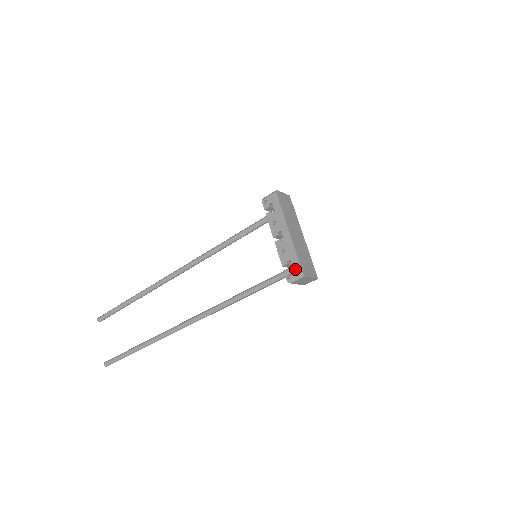
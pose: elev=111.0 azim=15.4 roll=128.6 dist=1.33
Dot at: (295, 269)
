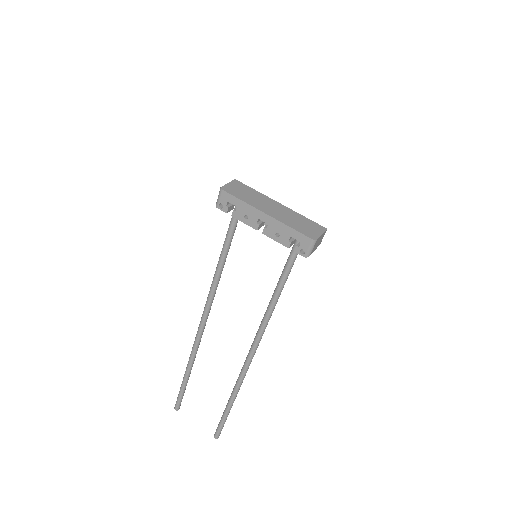
Dot at: (302, 242)
